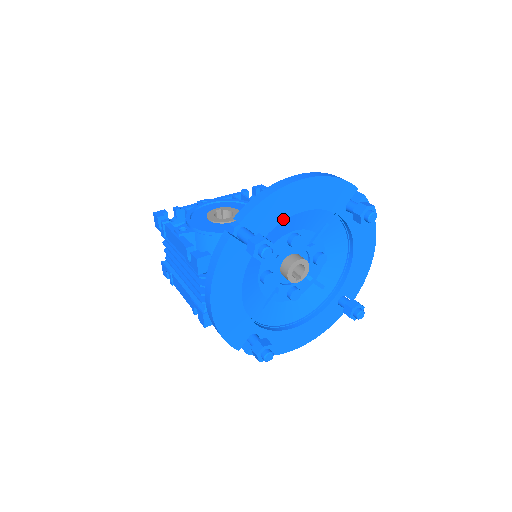
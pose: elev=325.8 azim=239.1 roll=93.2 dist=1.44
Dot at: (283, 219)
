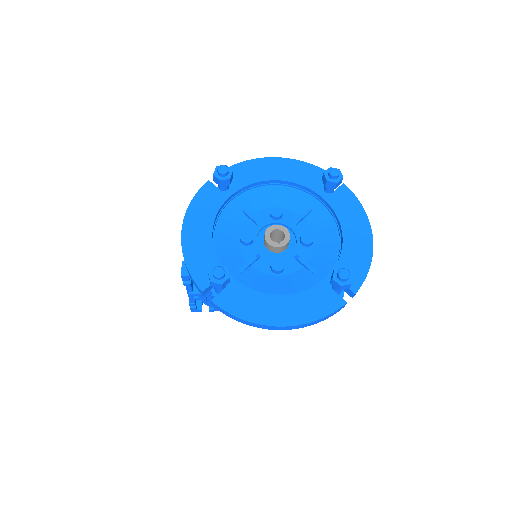
Dot at: (257, 181)
